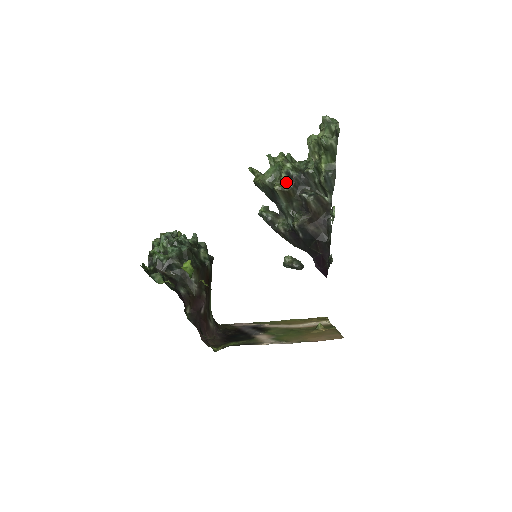
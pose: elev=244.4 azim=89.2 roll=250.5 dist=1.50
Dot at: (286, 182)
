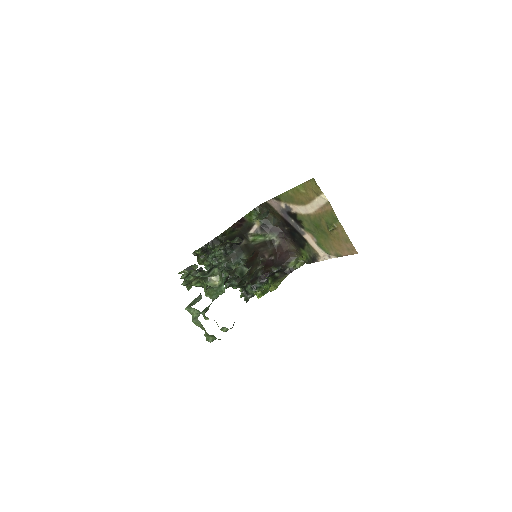
Dot at: occluded
